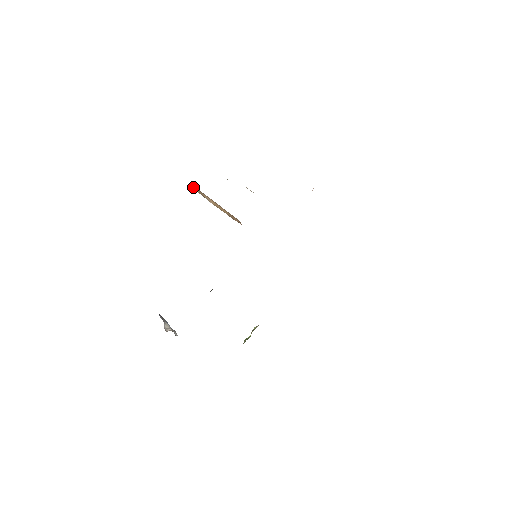
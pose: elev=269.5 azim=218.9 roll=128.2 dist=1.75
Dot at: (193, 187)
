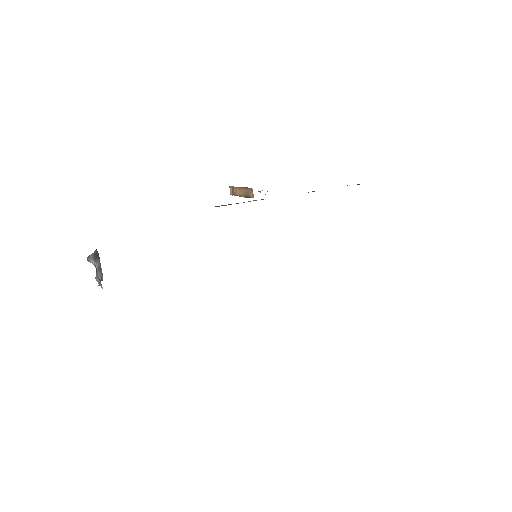
Dot at: (230, 189)
